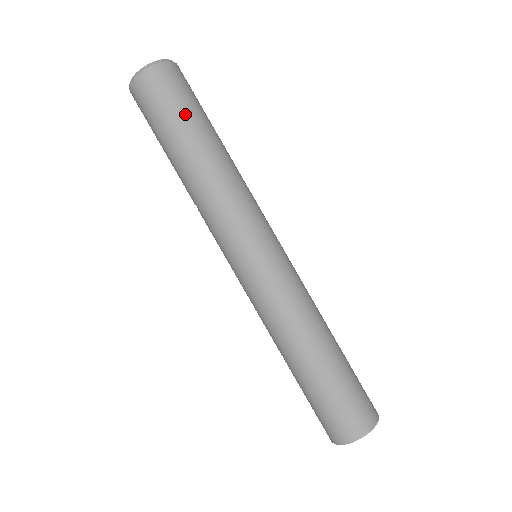
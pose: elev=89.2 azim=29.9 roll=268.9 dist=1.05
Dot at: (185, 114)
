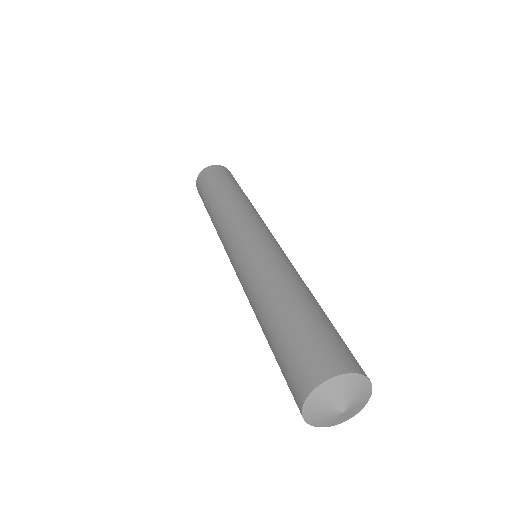
Dot at: (212, 184)
